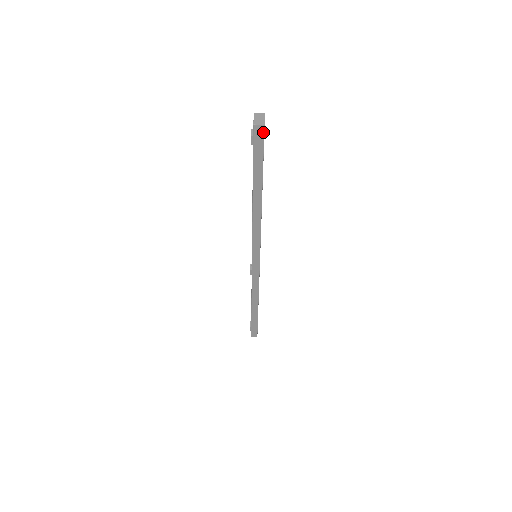
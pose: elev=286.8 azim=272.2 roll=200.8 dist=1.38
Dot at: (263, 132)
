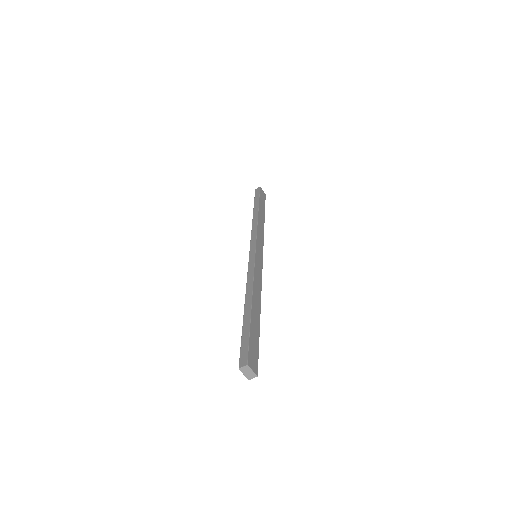
Dot at: (257, 371)
